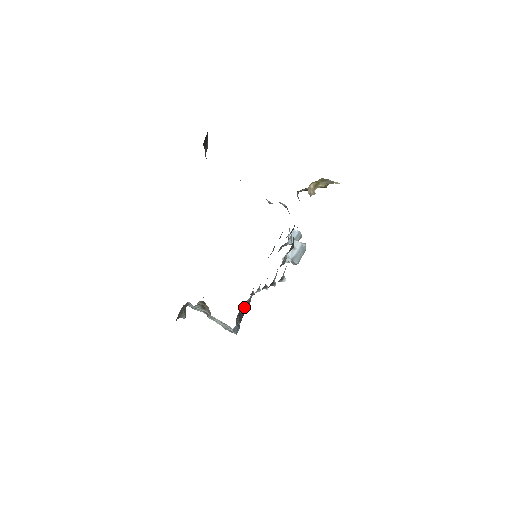
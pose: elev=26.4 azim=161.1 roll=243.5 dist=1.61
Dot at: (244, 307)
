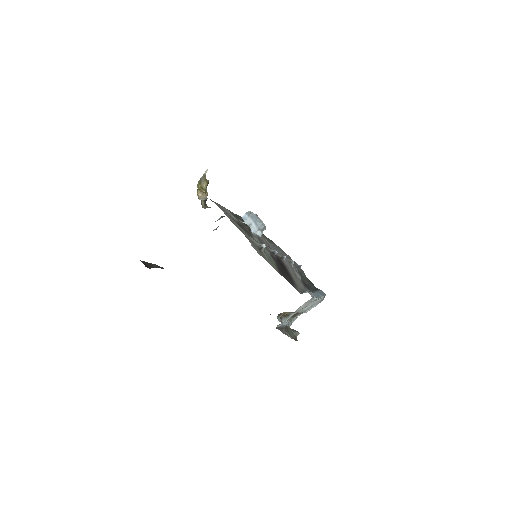
Dot at: (303, 280)
